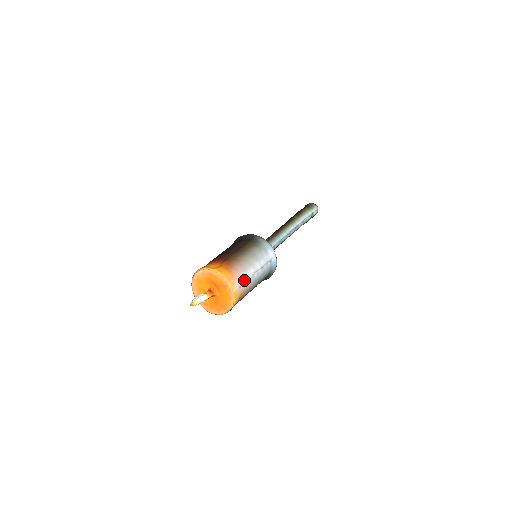
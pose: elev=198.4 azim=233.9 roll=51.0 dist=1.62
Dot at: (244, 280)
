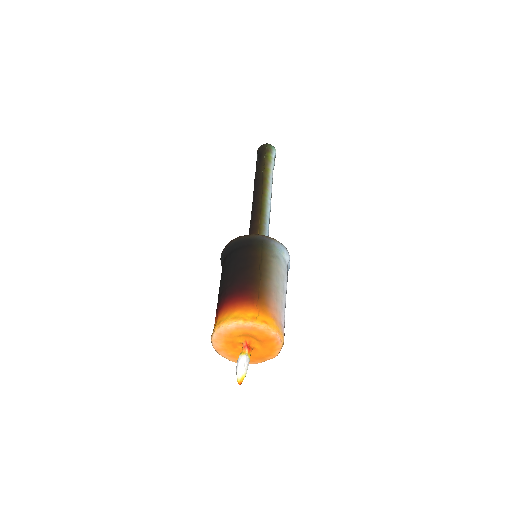
Dot at: (284, 318)
